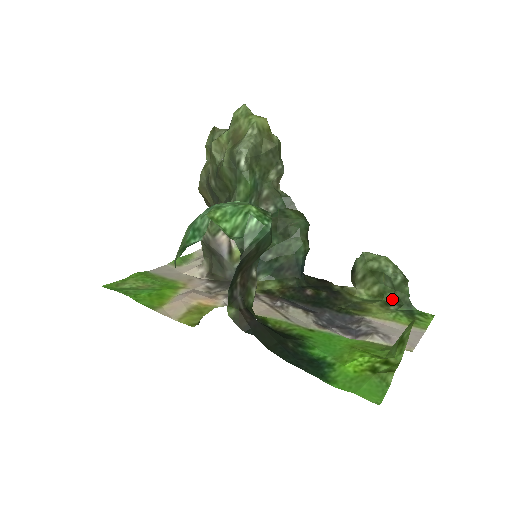
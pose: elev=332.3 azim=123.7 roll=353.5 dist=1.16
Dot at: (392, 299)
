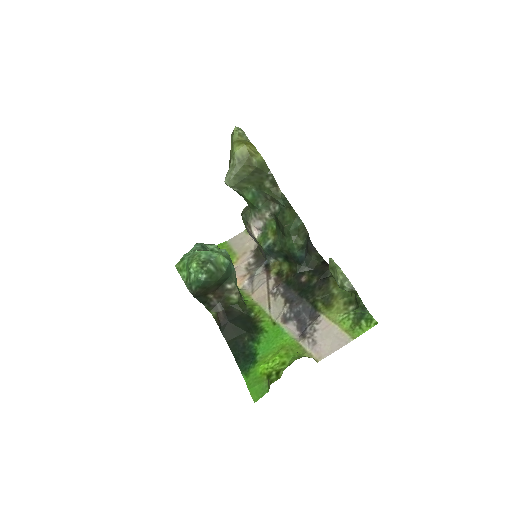
Dot at: (355, 299)
